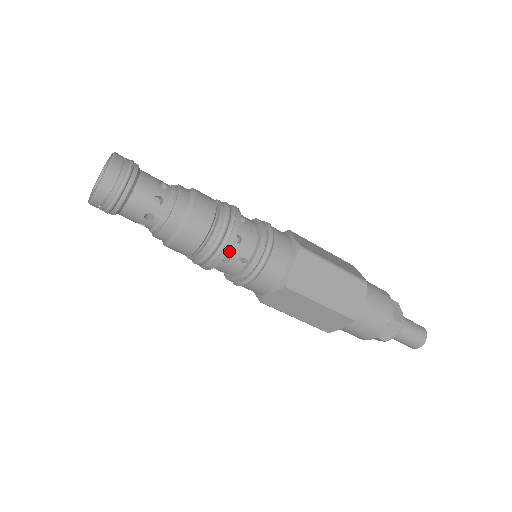
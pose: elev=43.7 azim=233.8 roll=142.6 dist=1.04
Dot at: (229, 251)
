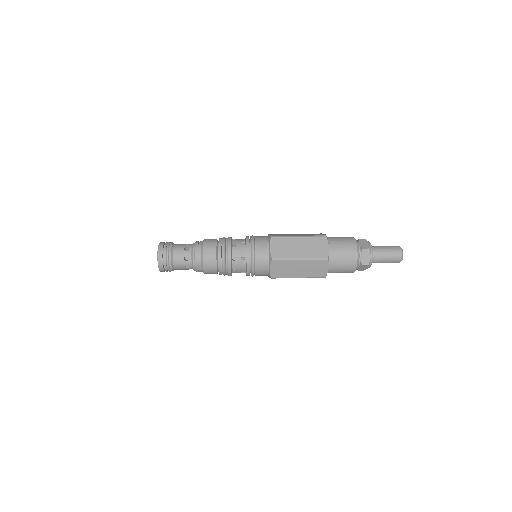
Dot at: occluded
